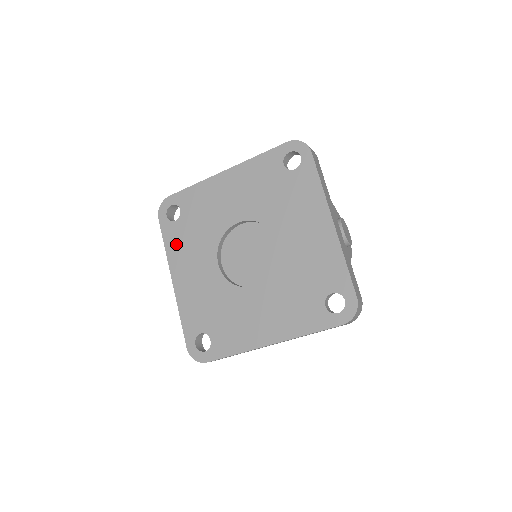
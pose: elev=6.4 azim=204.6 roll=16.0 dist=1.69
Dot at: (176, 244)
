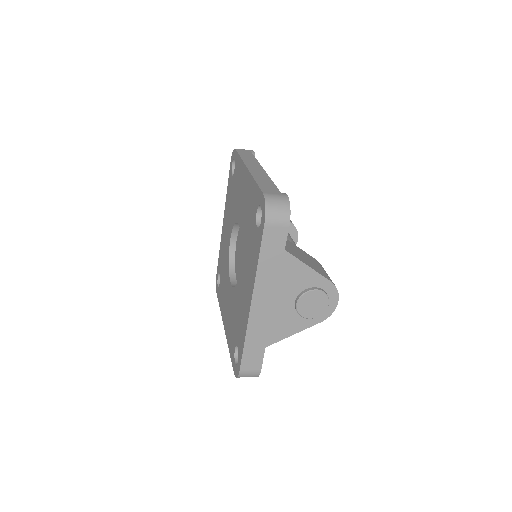
Dot at: (228, 196)
